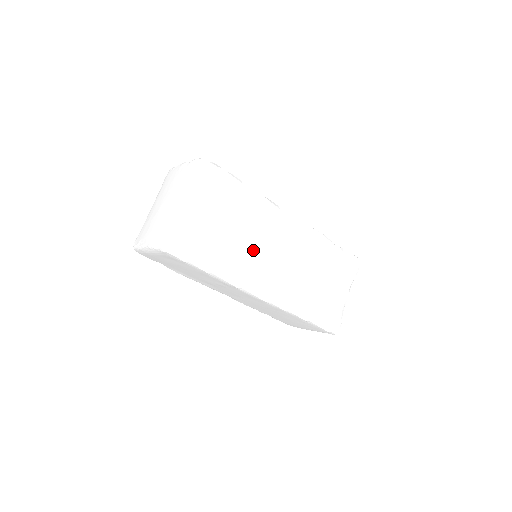
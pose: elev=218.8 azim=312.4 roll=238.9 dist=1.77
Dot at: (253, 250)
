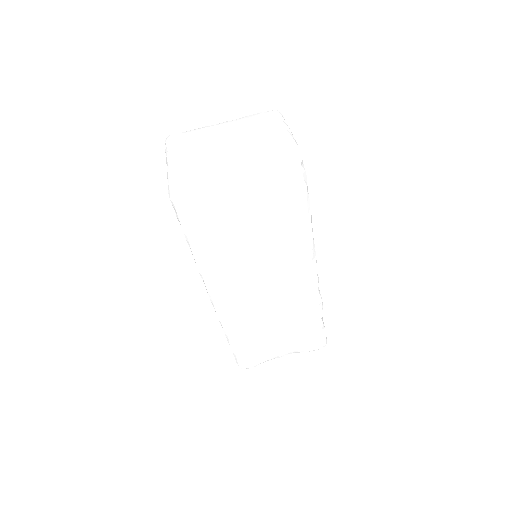
Dot at: (249, 266)
